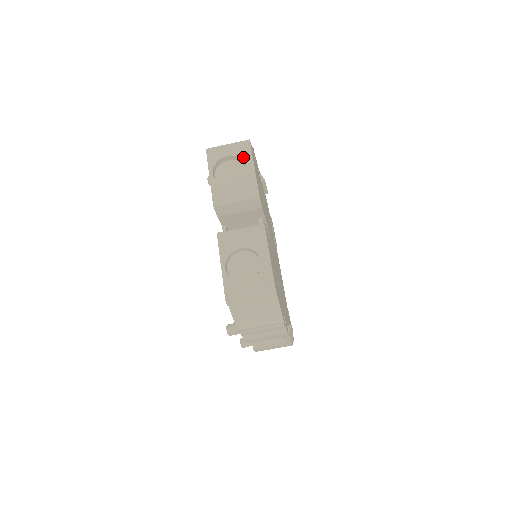
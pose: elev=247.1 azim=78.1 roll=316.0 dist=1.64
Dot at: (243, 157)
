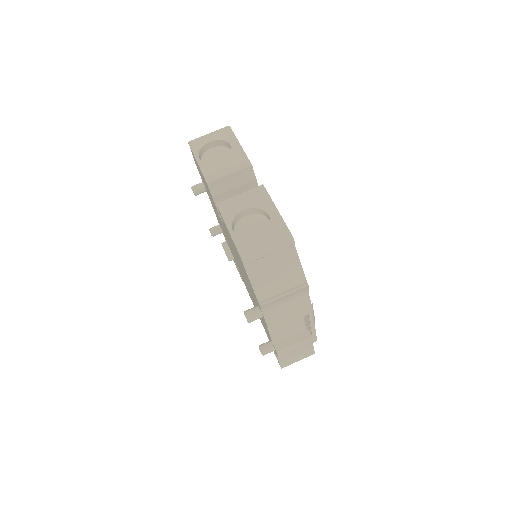
Dot at: (226, 139)
